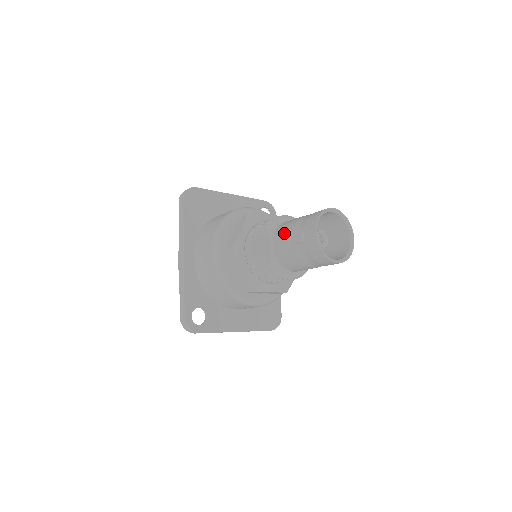
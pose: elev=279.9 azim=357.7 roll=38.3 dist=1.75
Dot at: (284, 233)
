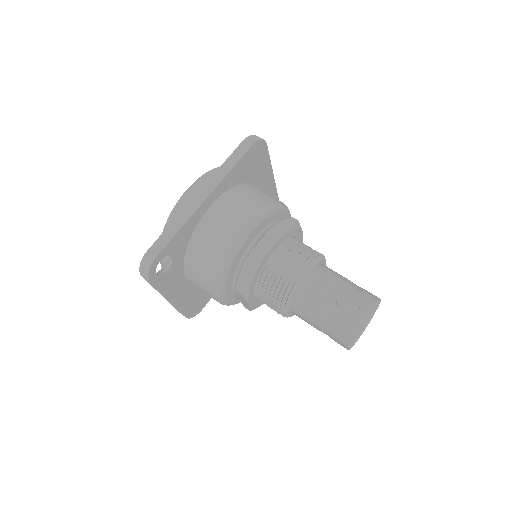
Dot at: (327, 281)
